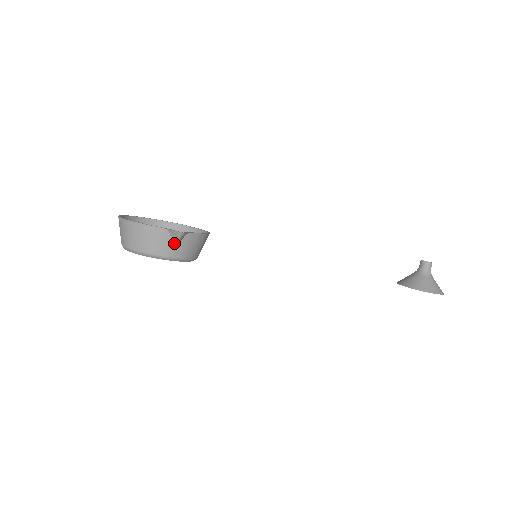
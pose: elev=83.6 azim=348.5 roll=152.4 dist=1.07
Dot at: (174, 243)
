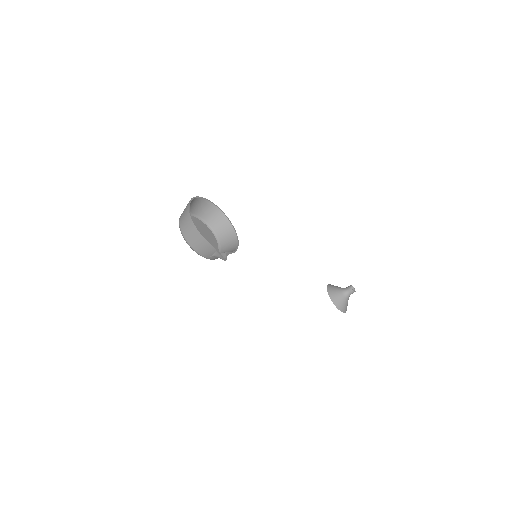
Dot at: (215, 256)
